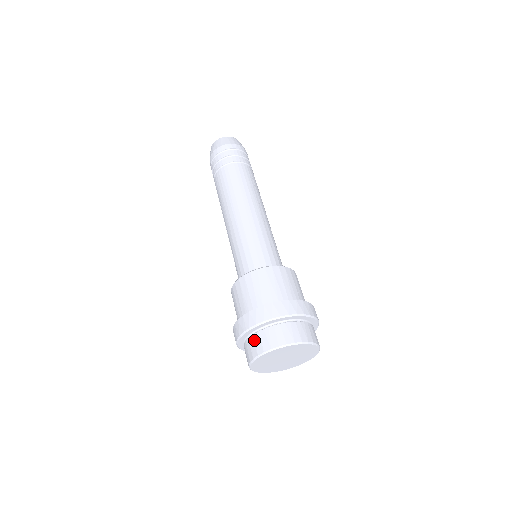
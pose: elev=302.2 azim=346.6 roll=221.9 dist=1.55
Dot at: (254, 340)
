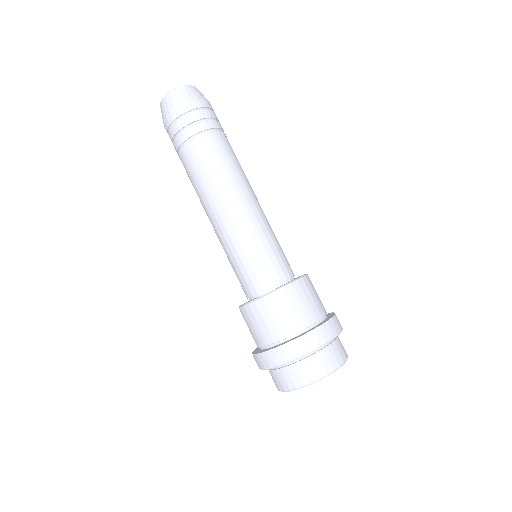
Dot at: (296, 370)
